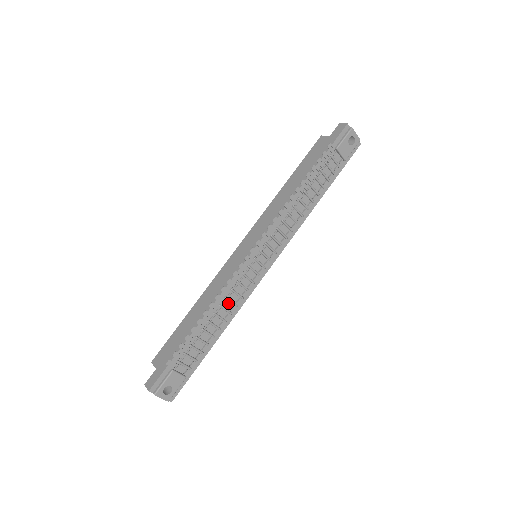
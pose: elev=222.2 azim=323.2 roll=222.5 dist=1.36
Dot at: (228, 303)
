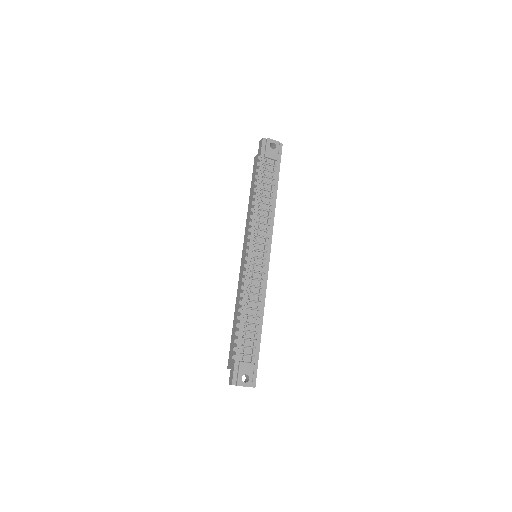
Dot at: (253, 296)
